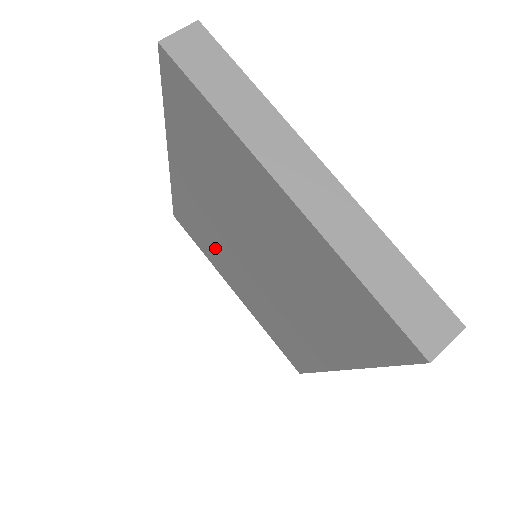
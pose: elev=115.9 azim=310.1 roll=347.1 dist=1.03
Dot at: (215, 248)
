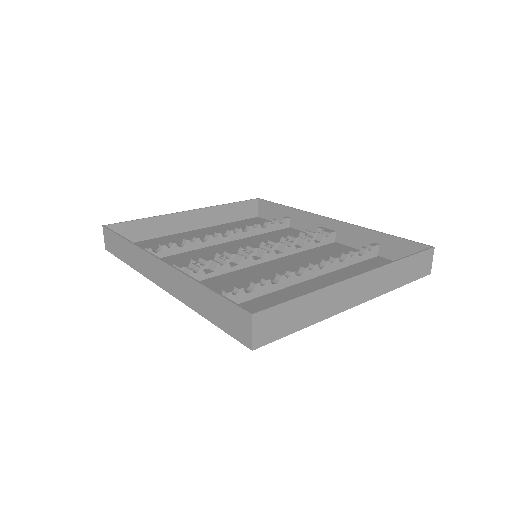
Dot at: (188, 251)
